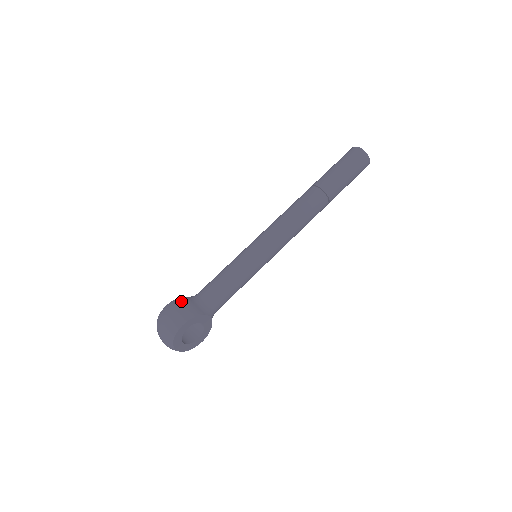
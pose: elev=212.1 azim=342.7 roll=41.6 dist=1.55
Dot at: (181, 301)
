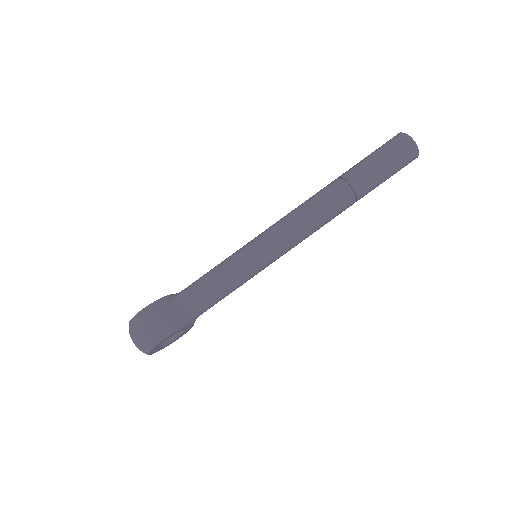
Dot at: (162, 308)
